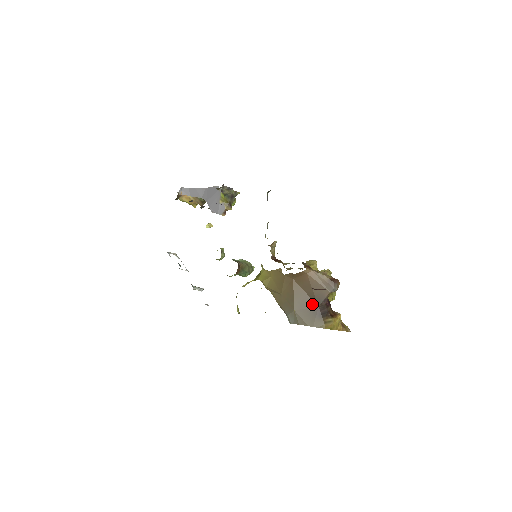
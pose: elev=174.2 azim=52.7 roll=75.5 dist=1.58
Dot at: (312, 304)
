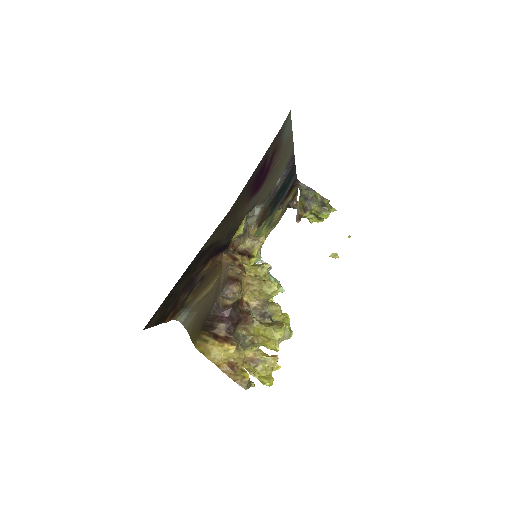
Dot at: (209, 309)
